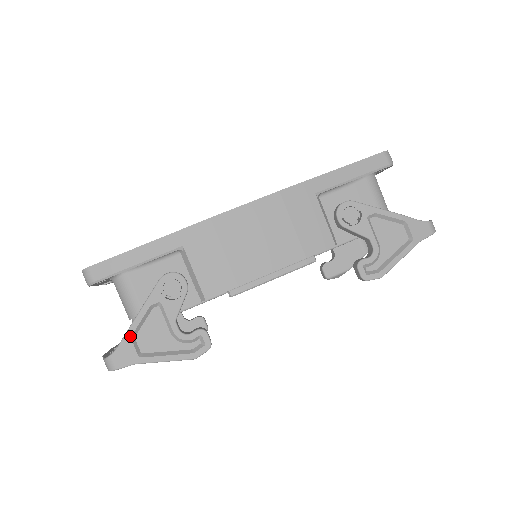
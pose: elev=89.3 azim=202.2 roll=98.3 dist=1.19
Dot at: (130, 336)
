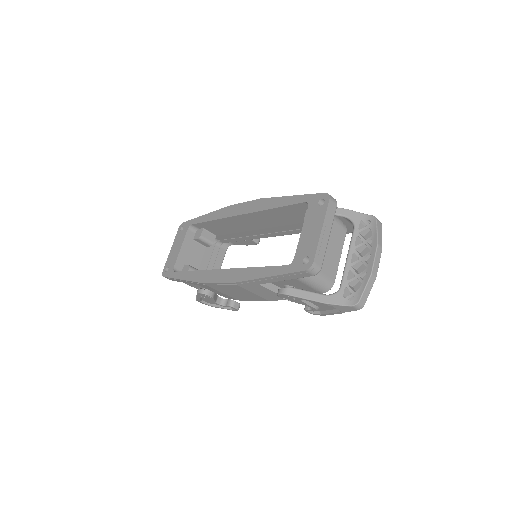
Dot at: (199, 301)
